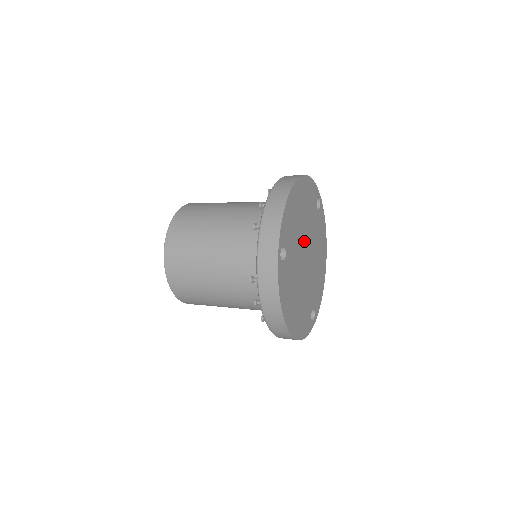
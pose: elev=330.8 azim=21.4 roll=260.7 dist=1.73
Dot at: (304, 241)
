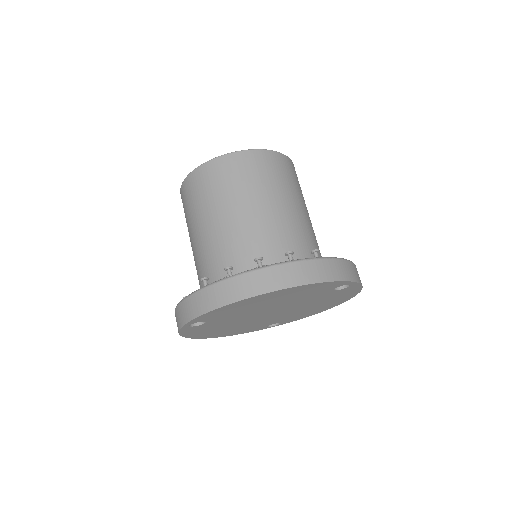
Dot at: (270, 309)
